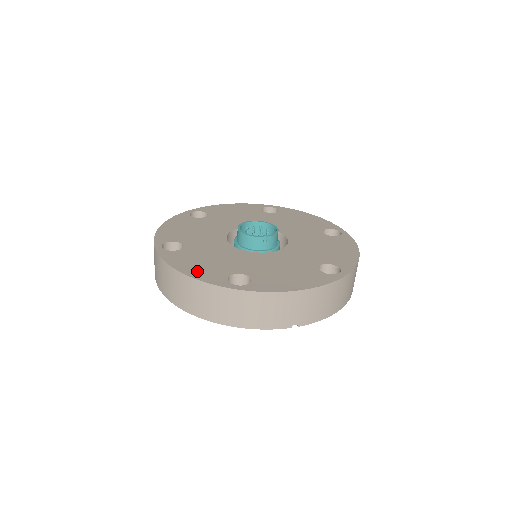
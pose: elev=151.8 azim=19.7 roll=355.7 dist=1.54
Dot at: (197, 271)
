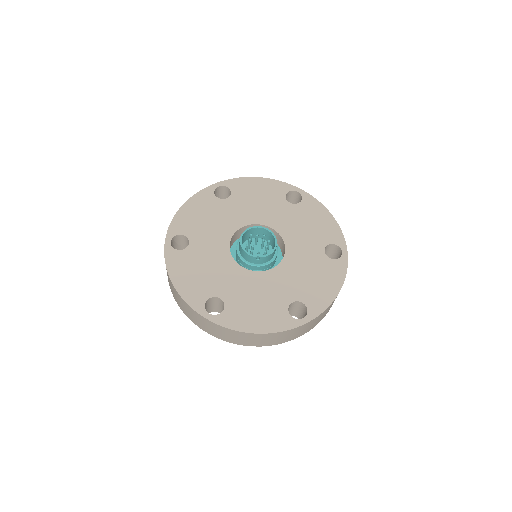
Dot at: (186, 285)
